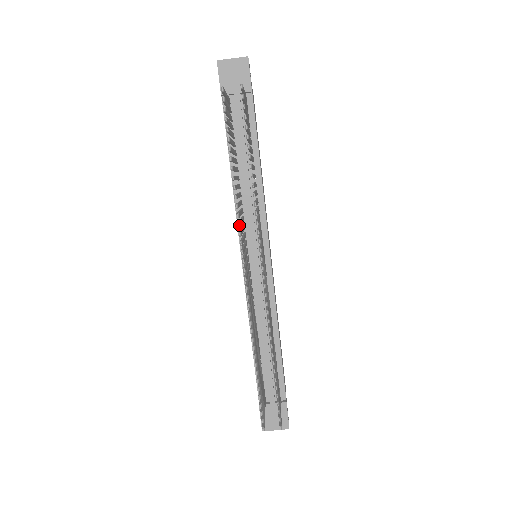
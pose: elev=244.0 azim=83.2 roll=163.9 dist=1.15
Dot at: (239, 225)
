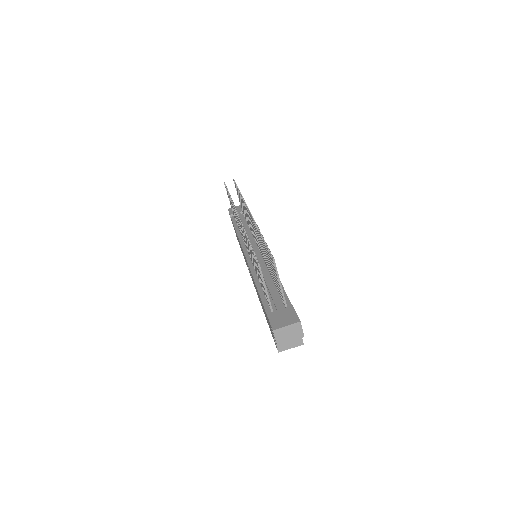
Dot at: occluded
